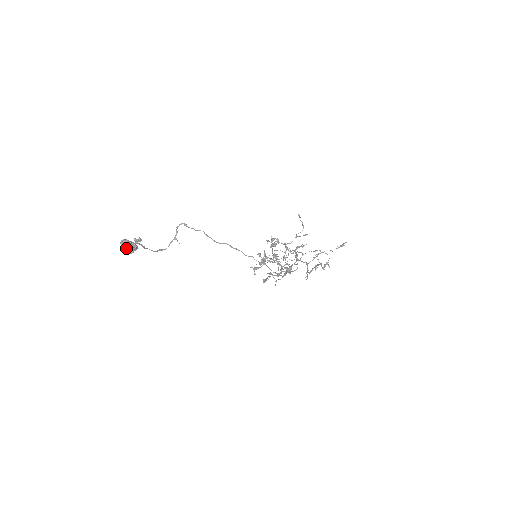
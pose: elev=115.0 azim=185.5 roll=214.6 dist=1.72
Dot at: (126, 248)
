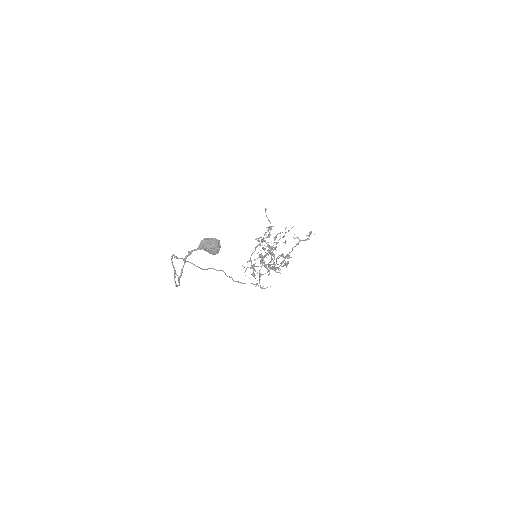
Dot at: (217, 243)
